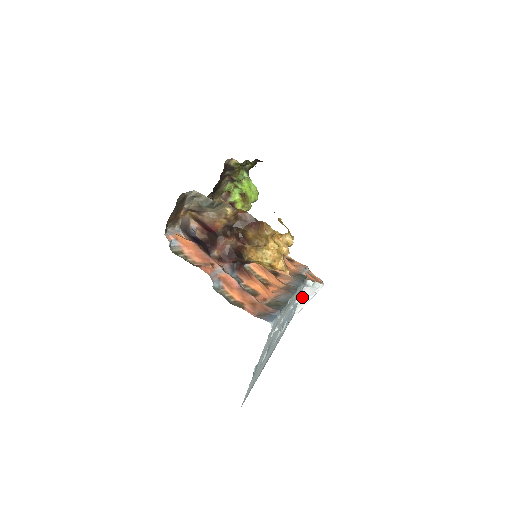
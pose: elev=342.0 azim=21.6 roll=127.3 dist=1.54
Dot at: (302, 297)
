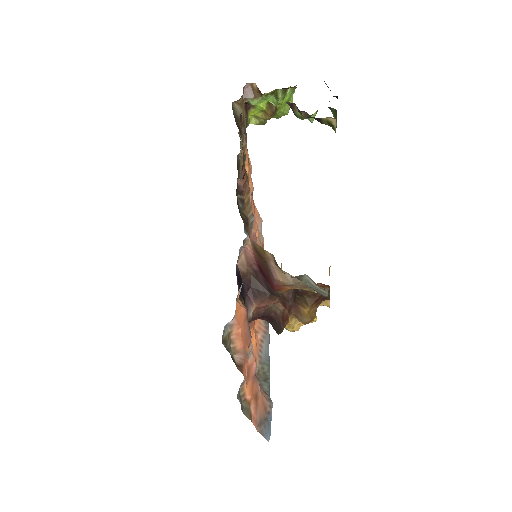
Dot at: occluded
